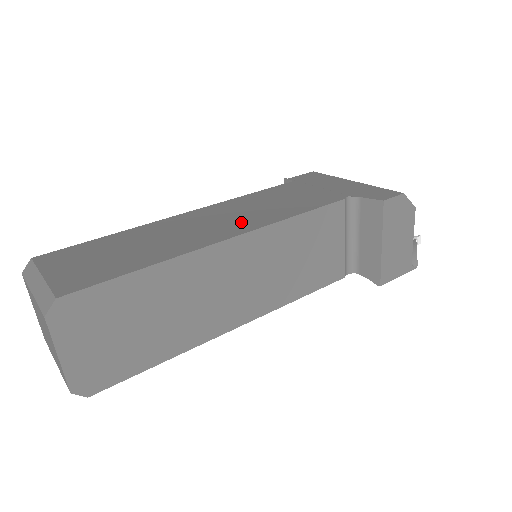
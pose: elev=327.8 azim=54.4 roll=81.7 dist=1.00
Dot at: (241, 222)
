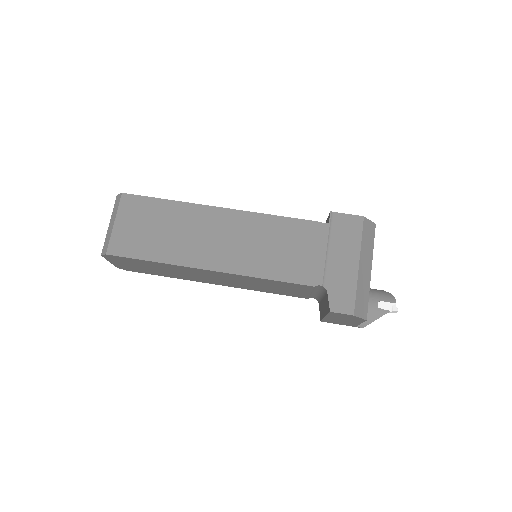
Dot at: (235, 256)
